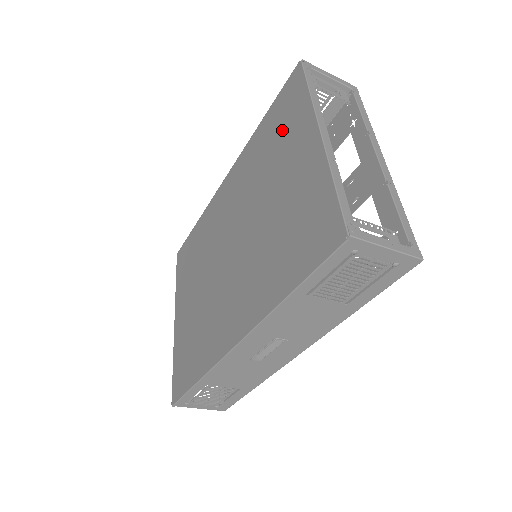
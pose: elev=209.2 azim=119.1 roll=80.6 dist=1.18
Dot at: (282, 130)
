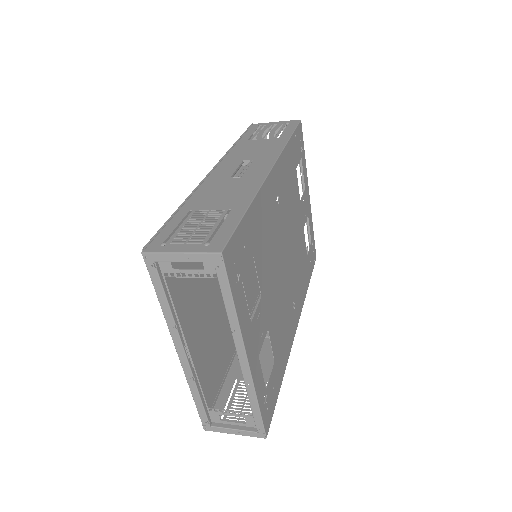
Dot at: occluded
